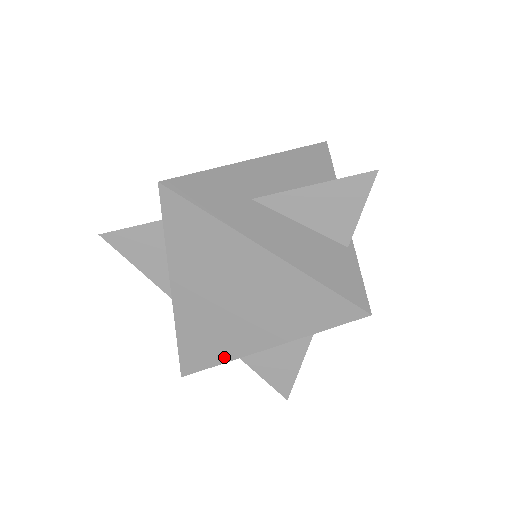
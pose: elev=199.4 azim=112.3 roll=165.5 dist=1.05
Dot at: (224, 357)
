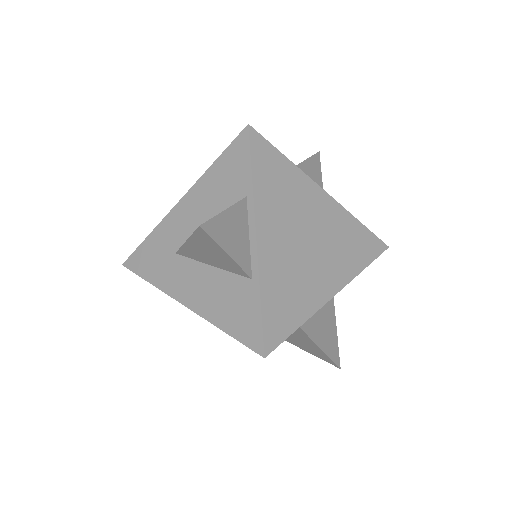
Dot at: occluded
